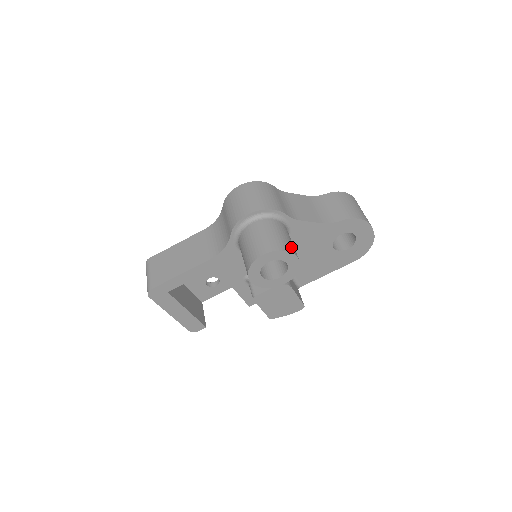
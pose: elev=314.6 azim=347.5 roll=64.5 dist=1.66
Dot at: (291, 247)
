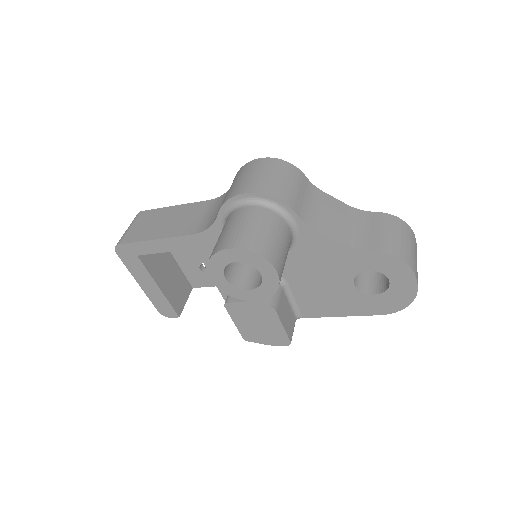
Dot at: (275, 255)
